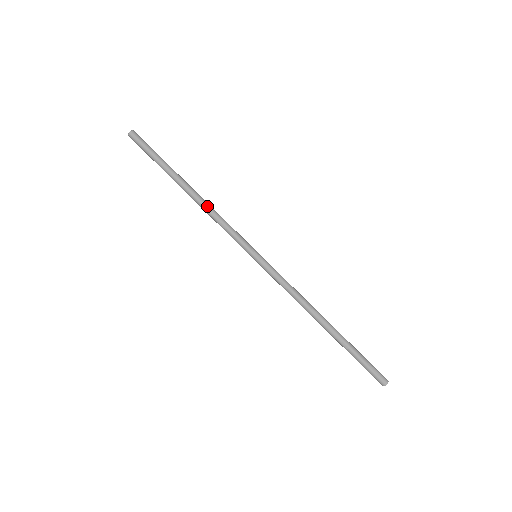
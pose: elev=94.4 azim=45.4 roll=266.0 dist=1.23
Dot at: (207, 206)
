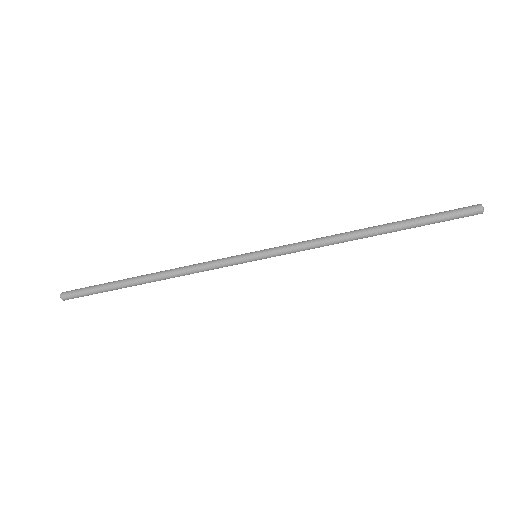
Dot at: occluded
